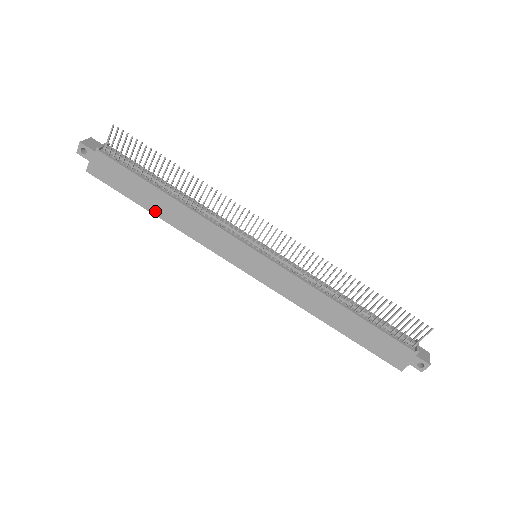
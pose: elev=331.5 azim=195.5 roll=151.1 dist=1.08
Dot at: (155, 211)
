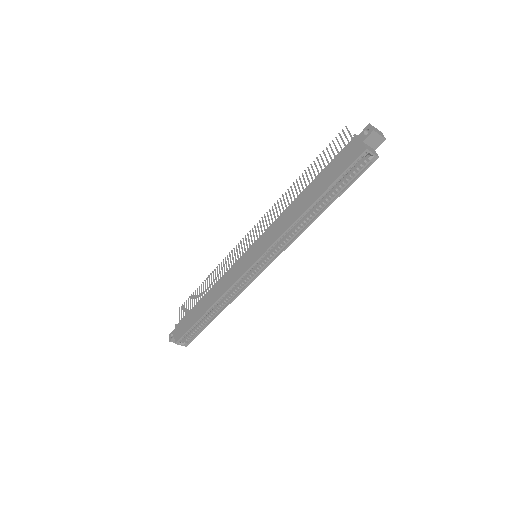
Dot at: (204, 311)
